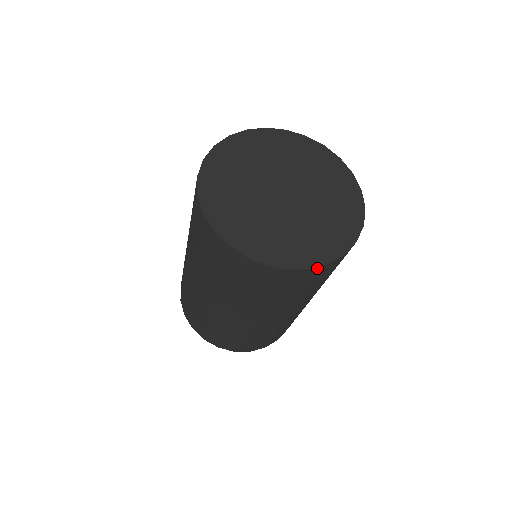
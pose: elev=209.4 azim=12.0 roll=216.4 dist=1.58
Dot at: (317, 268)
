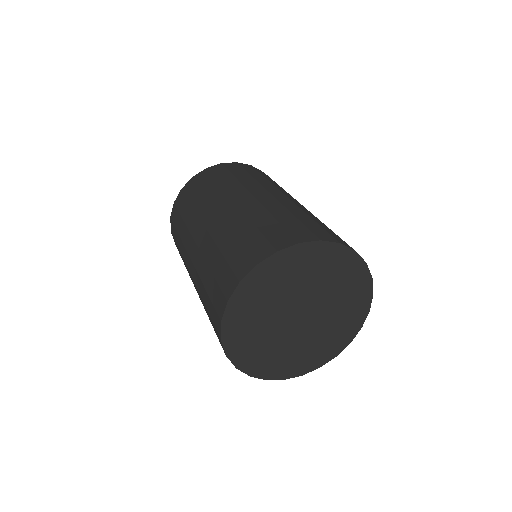
Dot at: (277, 377)
